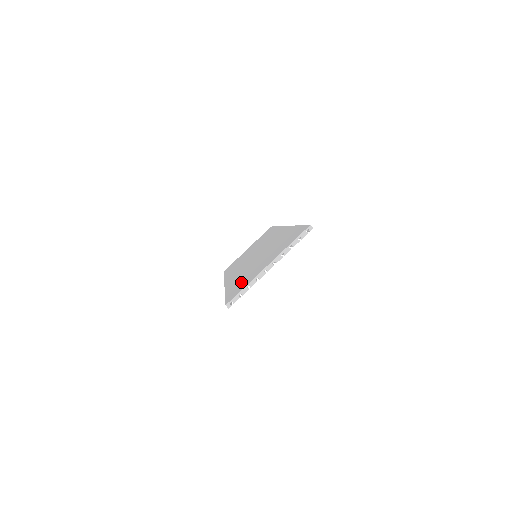
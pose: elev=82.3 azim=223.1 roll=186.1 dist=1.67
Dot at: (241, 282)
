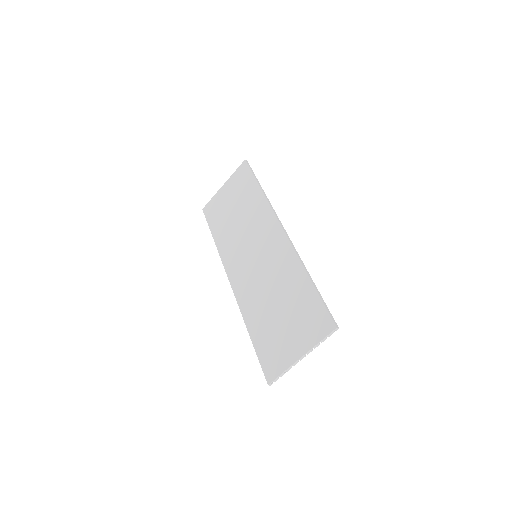
Dot at: (268, 342)
